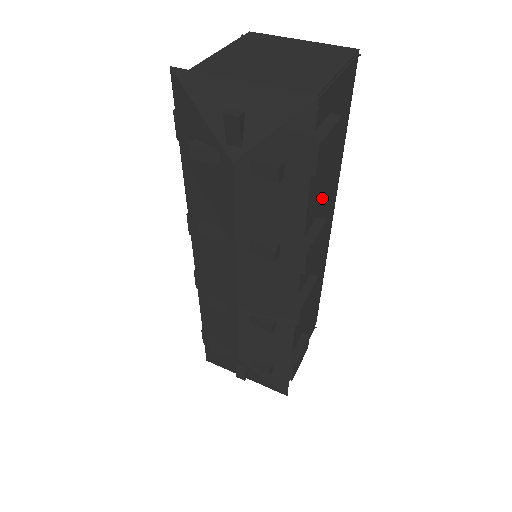
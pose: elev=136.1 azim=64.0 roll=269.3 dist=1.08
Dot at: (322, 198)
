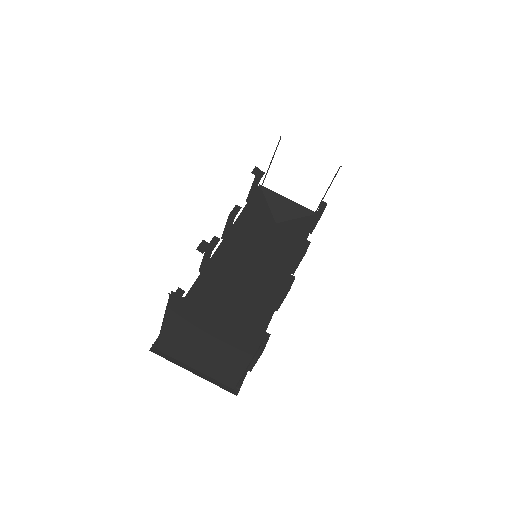
Dot at: occluded
